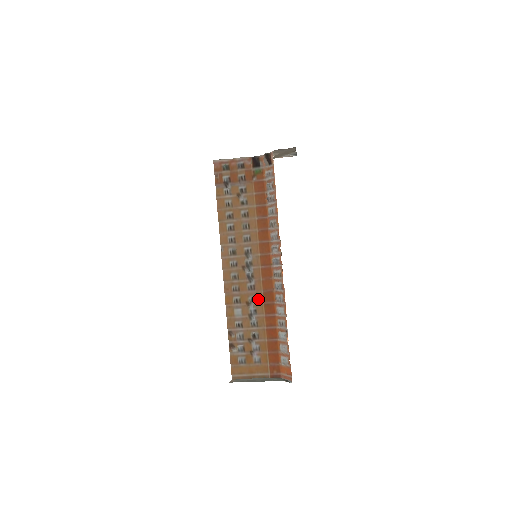
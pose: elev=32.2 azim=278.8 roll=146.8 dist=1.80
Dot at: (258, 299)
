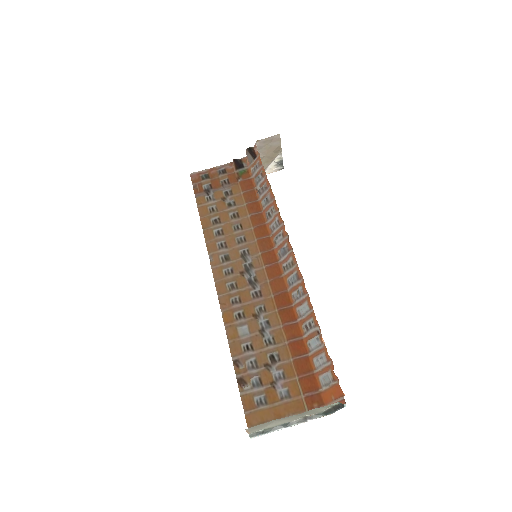
Dot at: (268, 307)
